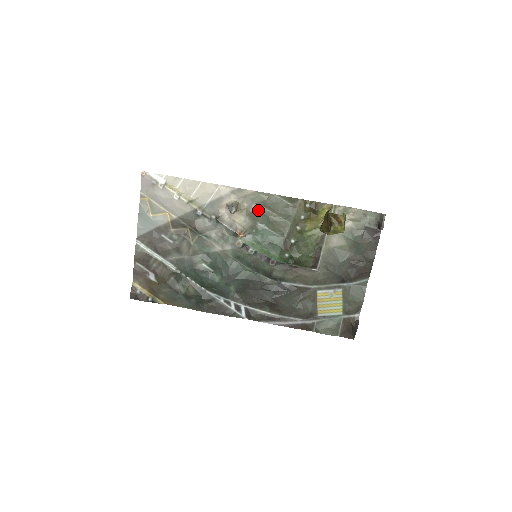
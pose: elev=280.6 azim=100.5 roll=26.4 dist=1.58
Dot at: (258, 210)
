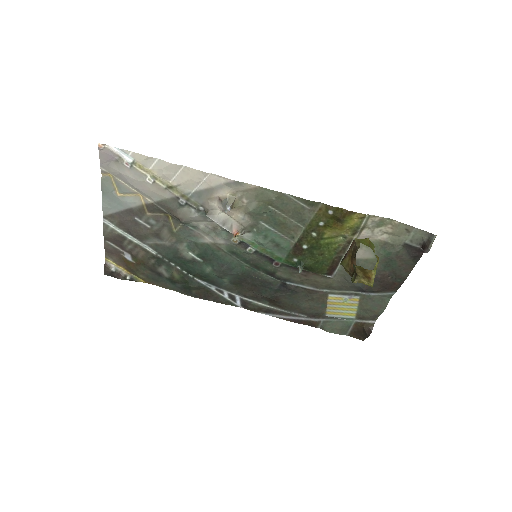
Dot at: (262, 209)
